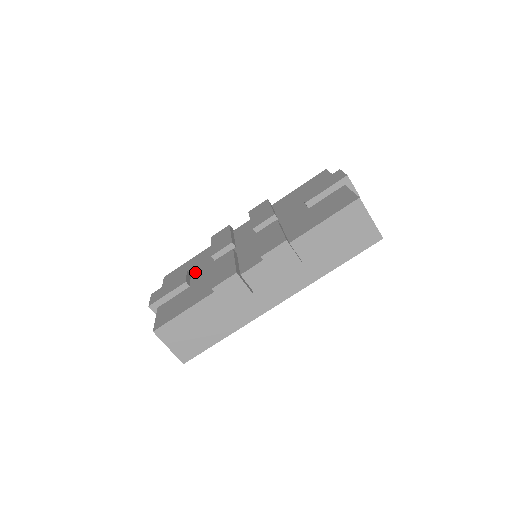
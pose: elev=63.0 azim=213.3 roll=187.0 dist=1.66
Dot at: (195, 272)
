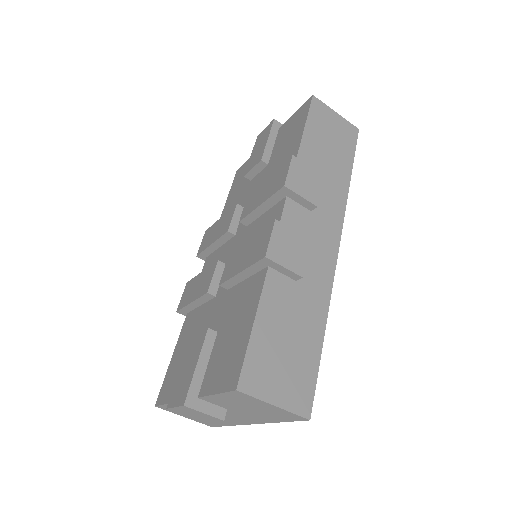
Dot at: occluded
